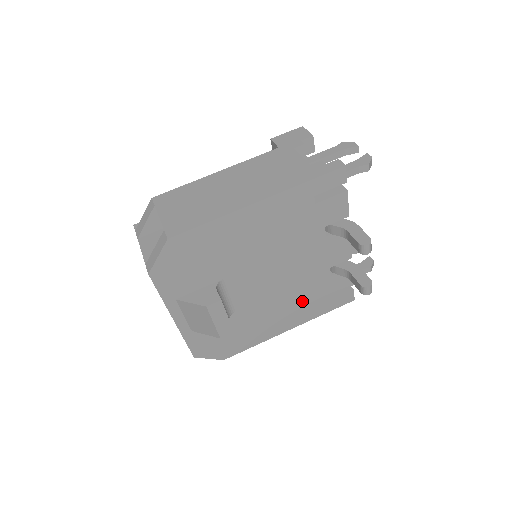
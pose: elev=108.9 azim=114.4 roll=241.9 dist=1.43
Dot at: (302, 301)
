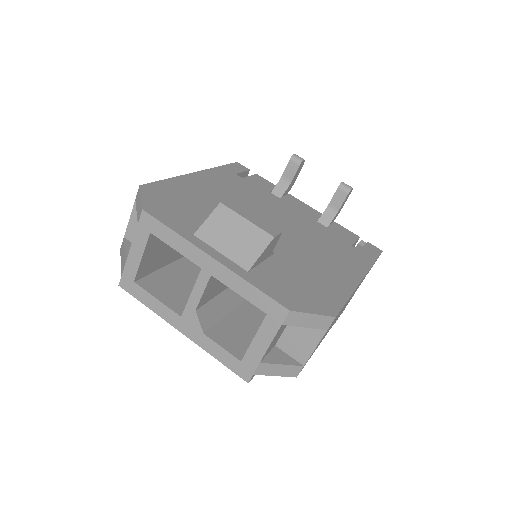
Dot at: (333, 248)
